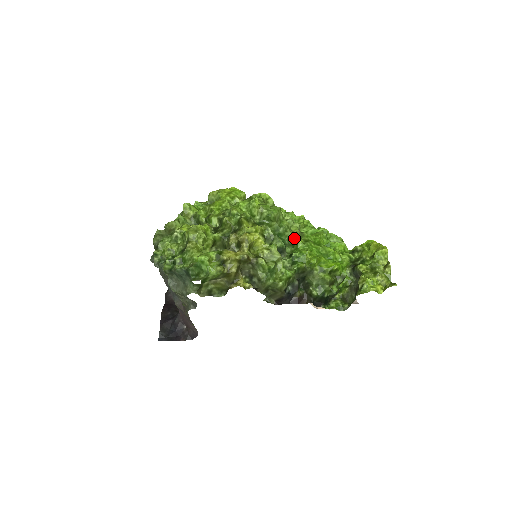
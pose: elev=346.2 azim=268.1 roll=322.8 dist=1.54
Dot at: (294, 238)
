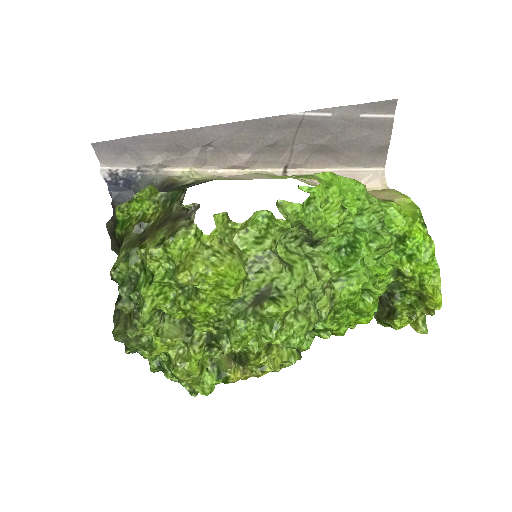
Dot at: occluded
